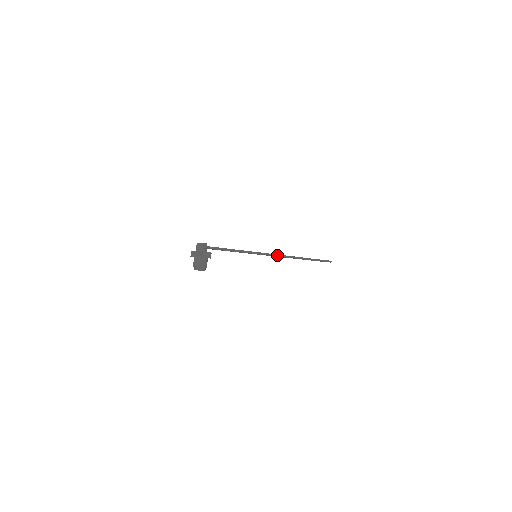
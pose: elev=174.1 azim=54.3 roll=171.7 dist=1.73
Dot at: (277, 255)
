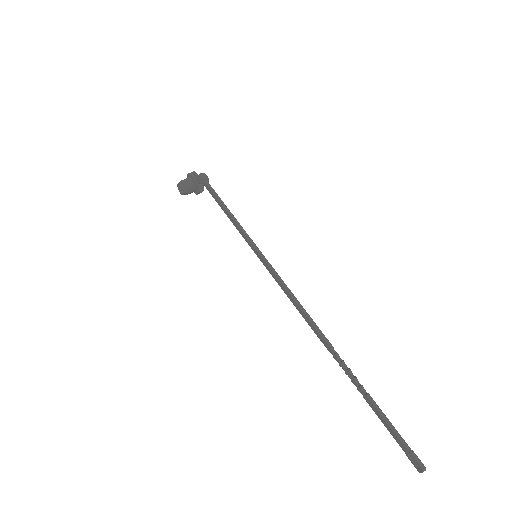
Dot at: (288, 289)
